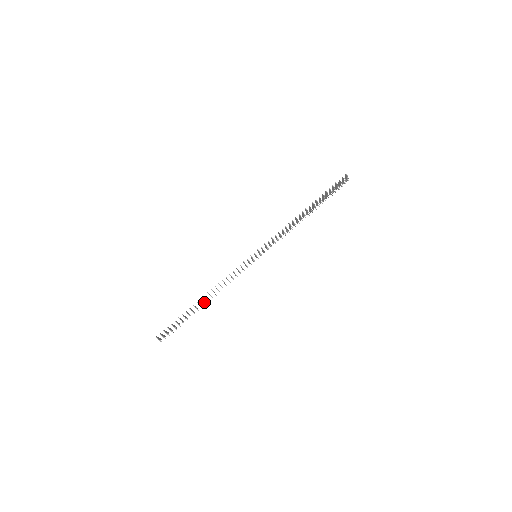
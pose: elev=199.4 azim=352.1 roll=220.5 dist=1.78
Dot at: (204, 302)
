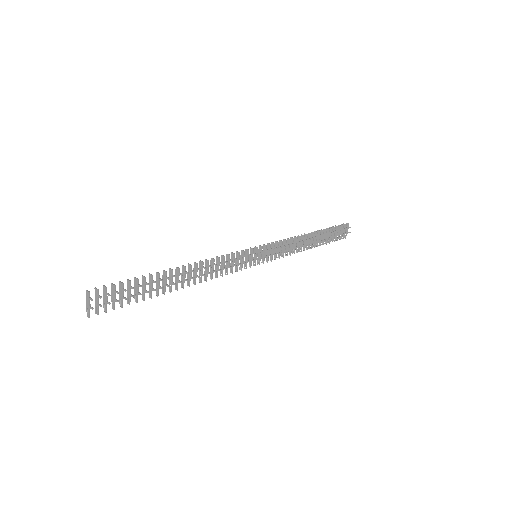
Dot at: (178, 281)
